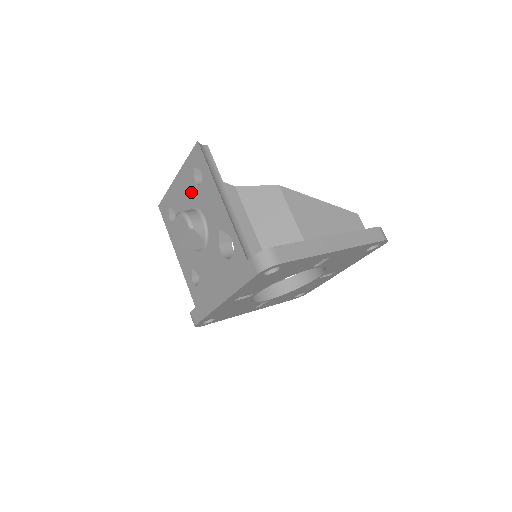
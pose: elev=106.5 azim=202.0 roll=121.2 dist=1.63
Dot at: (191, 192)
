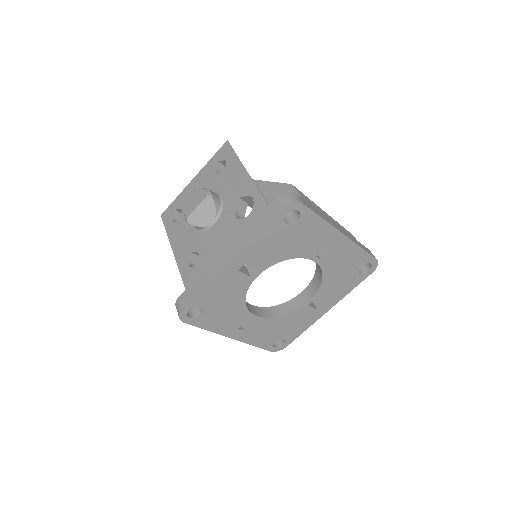
Dot at: (209, 183)
